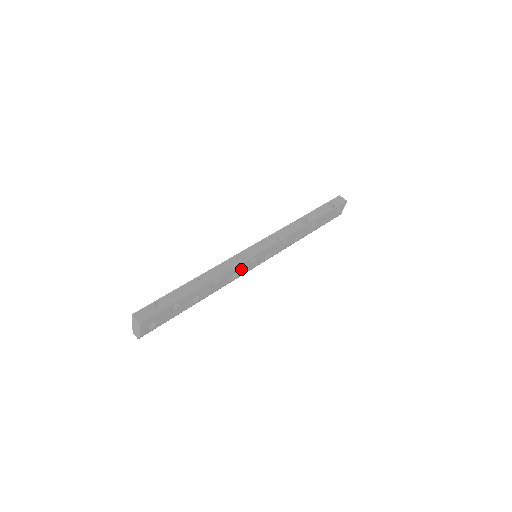
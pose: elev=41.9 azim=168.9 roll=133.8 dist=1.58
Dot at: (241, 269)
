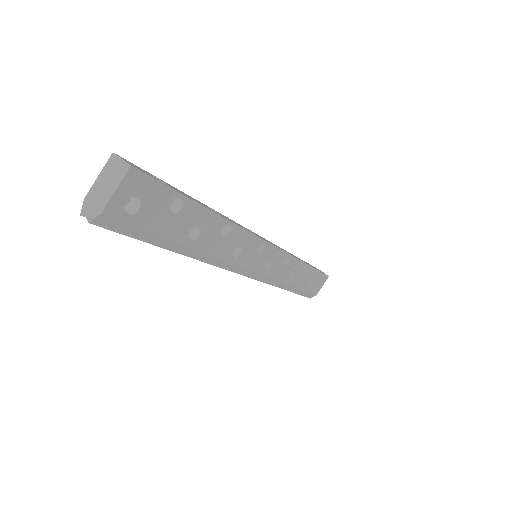
Dot at: (247, 249)
